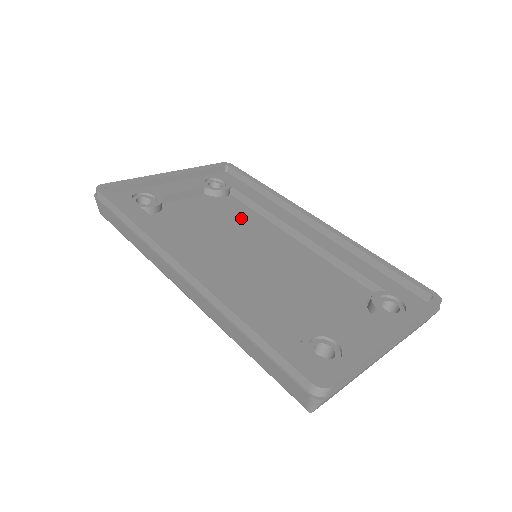
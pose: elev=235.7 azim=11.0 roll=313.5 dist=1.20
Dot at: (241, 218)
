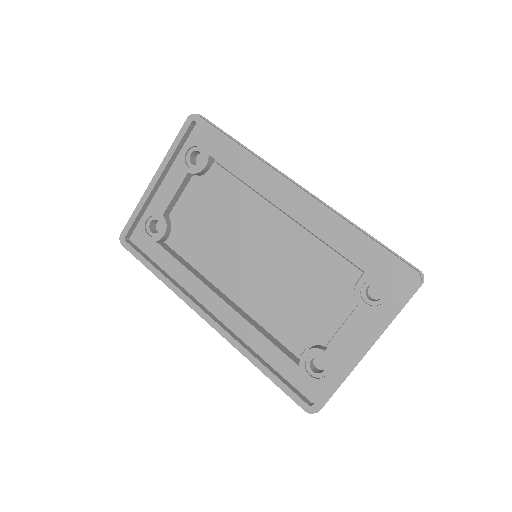
Dot at: (232, 203)
